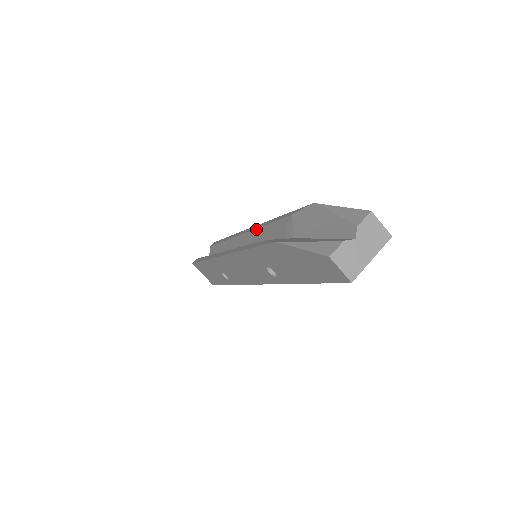
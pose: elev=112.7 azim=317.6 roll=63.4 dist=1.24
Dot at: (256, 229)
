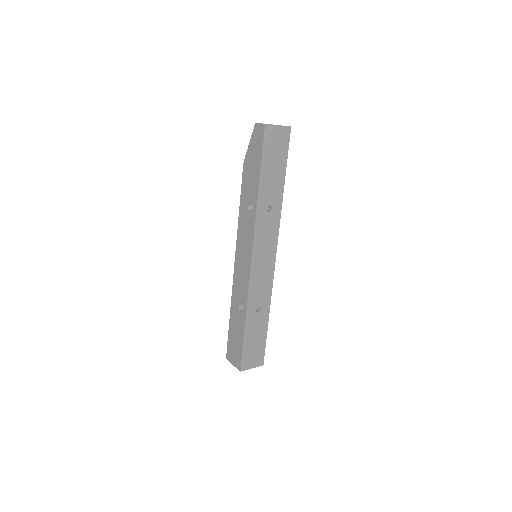
Dot at: occluded
